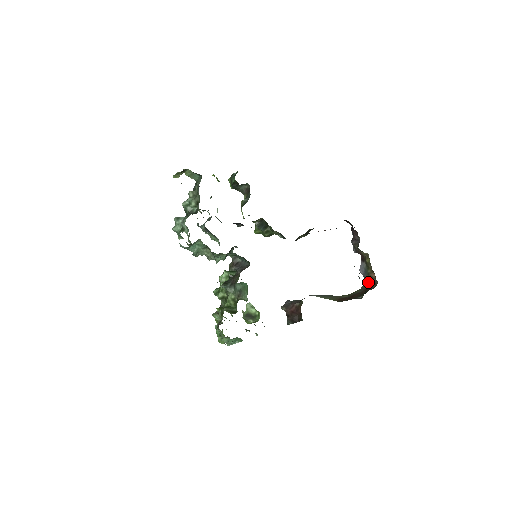
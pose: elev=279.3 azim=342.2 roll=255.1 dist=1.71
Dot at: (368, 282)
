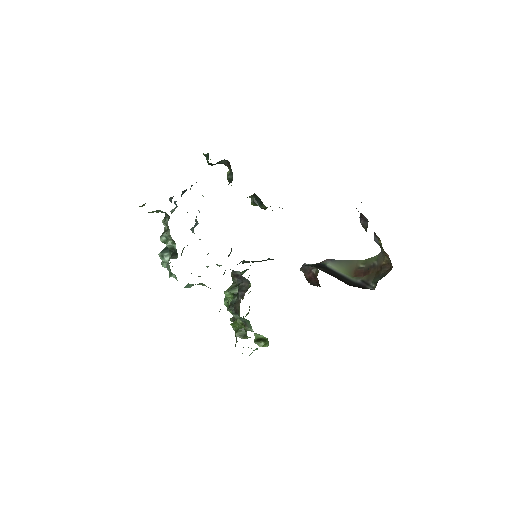
Dot at: (384, 257)
